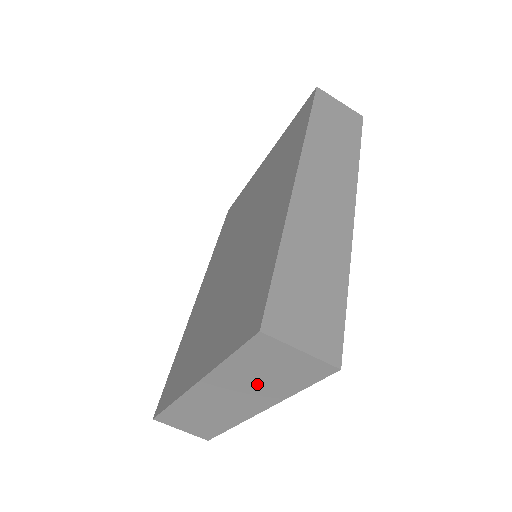
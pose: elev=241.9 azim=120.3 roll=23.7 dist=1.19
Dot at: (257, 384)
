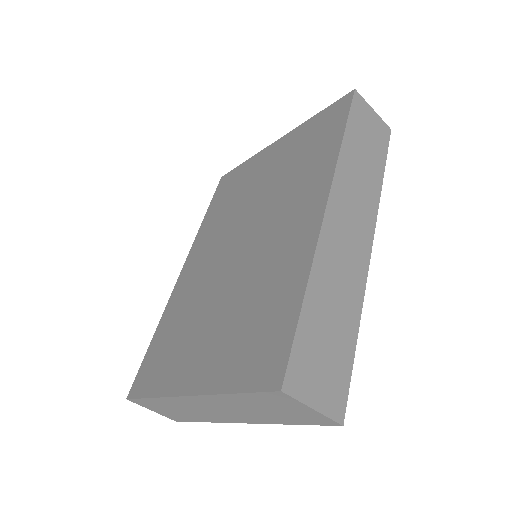
Dot at: (253, 411)
